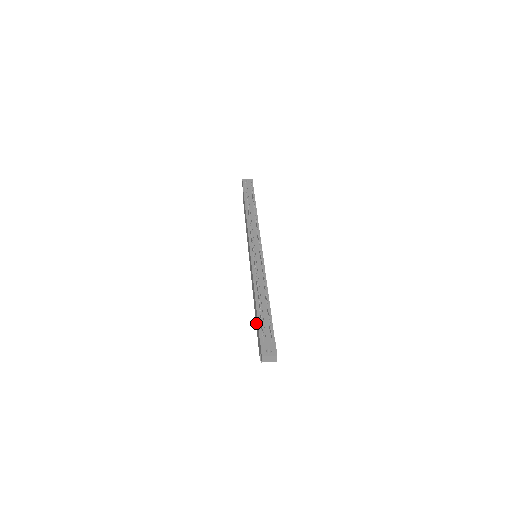
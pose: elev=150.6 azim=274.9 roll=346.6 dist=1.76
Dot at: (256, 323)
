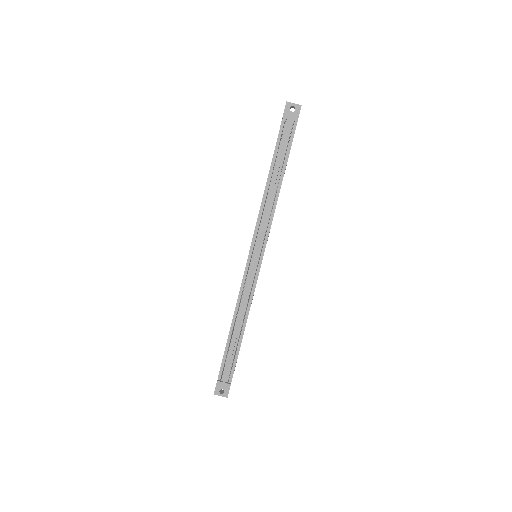
Dot at: occluded
